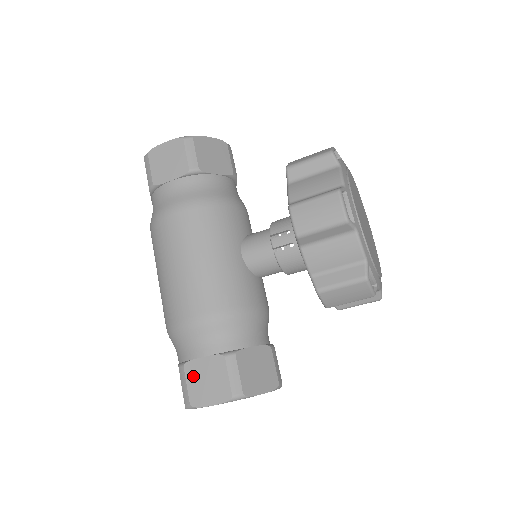
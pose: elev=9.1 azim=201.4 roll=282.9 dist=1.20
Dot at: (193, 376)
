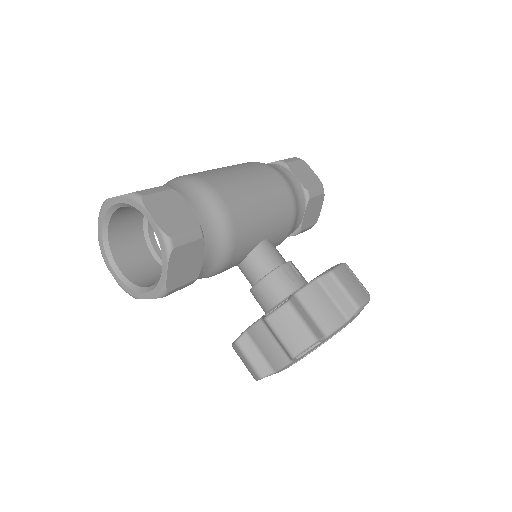
Dot at: (169, 198)
